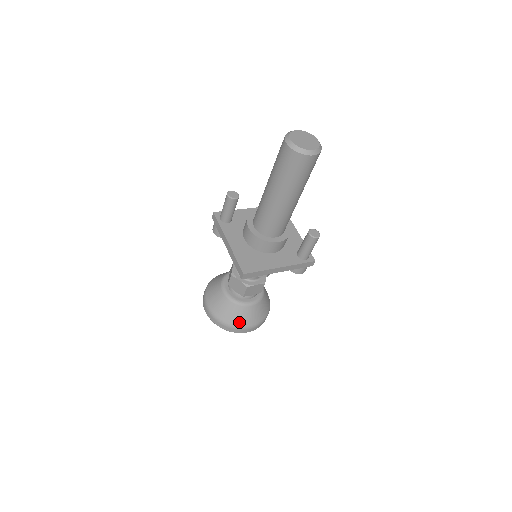
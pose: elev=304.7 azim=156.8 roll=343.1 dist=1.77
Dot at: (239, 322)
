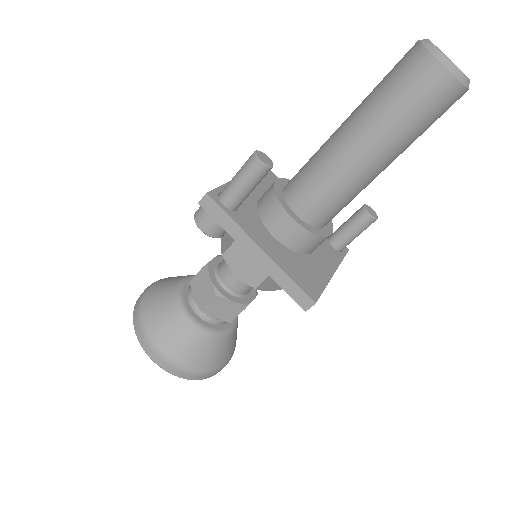
Dot at: (218, 362)
